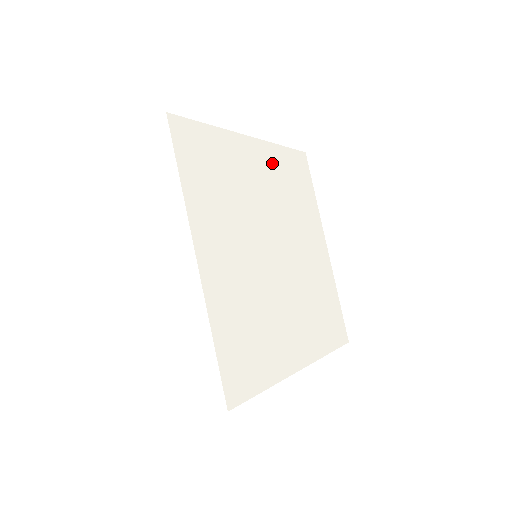
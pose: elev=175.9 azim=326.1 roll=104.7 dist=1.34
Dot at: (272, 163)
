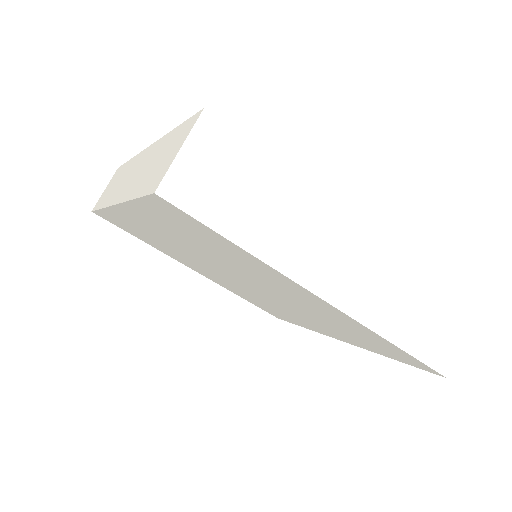
Dot at: occluded
